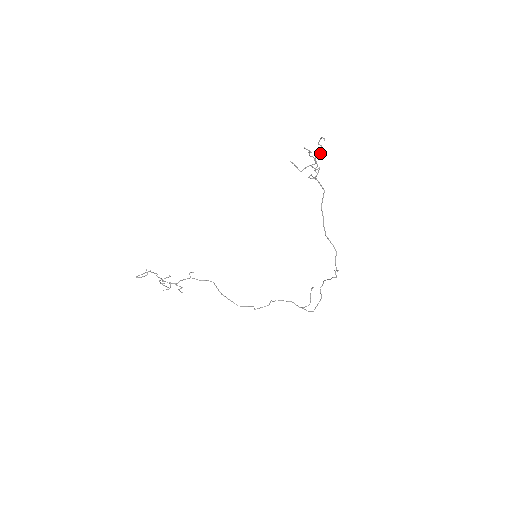
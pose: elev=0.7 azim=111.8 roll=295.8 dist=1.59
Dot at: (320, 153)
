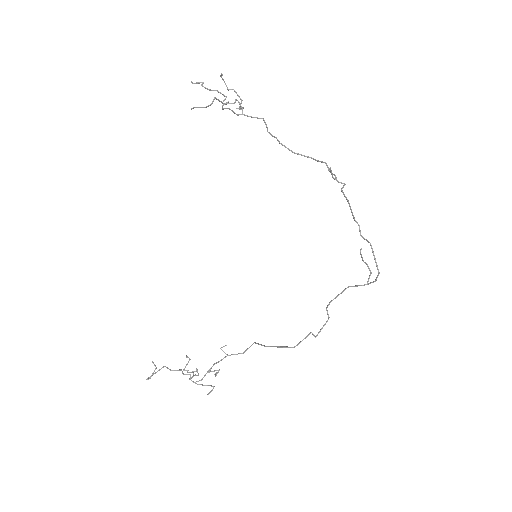
Dot at: occluded
